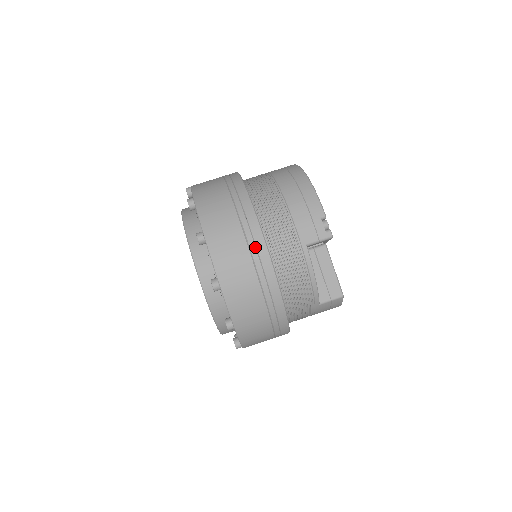
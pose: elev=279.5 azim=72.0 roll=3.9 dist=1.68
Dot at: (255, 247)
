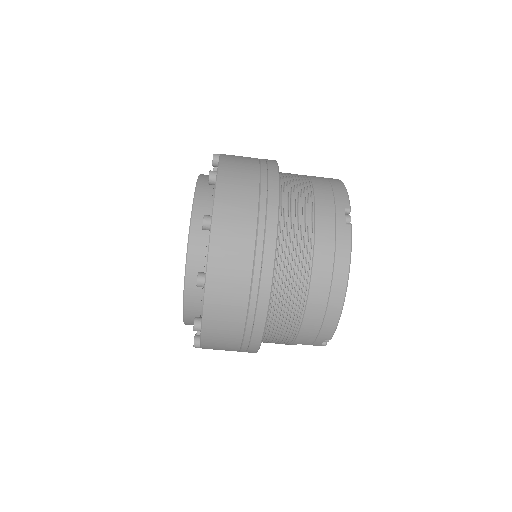
Dot at: (247, 348)
